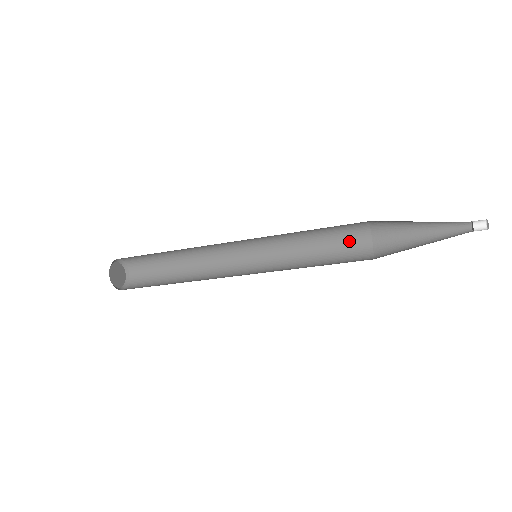
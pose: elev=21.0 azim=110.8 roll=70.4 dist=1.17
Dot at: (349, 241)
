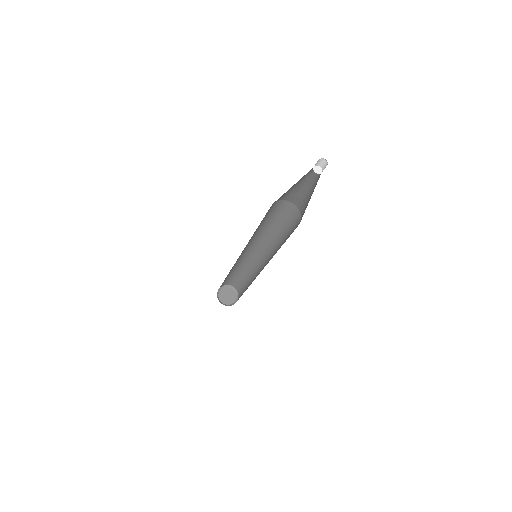
Dot at: (284, 212)
